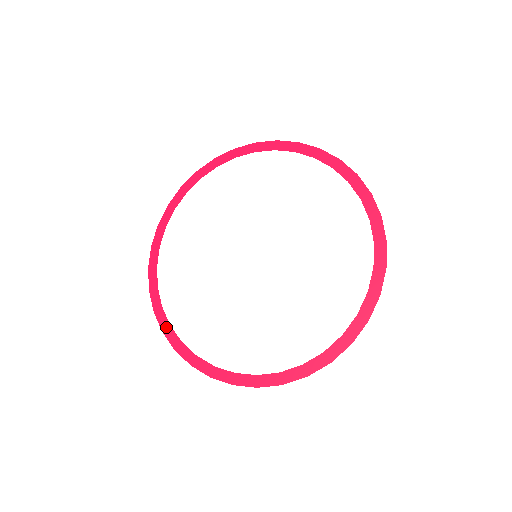
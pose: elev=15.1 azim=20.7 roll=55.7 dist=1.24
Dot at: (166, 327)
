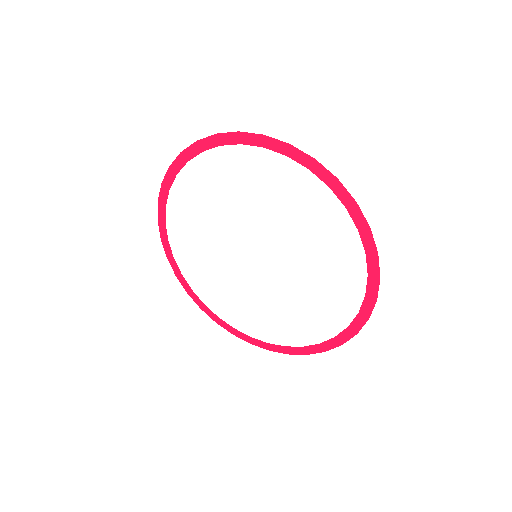
Dot at: (162, 221)
